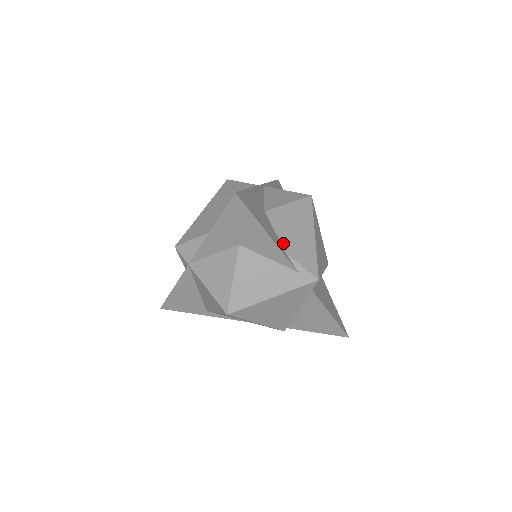
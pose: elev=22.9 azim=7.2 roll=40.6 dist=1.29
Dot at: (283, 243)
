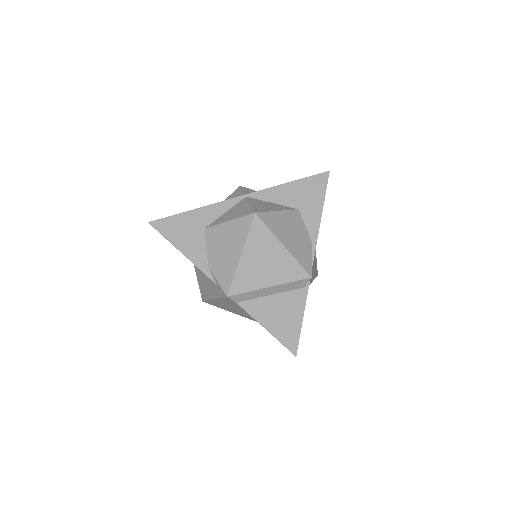
Dot at: (209, 258)
